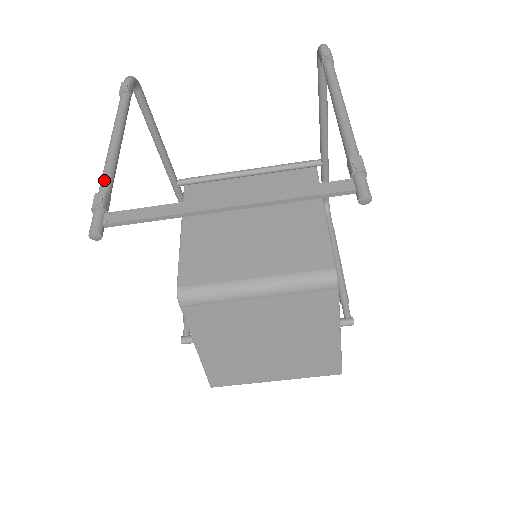
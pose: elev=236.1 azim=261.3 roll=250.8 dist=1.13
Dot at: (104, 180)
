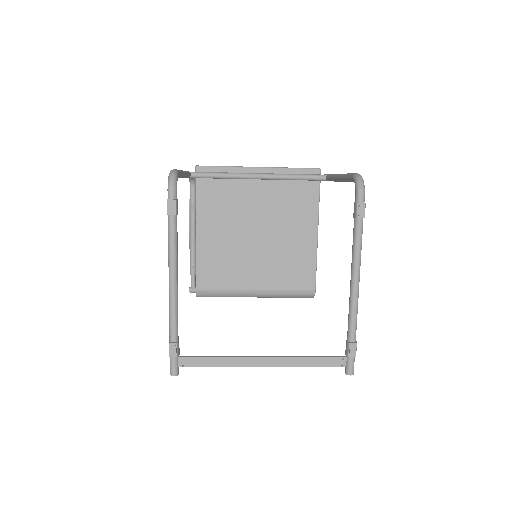
Dot at: (173, 329)
